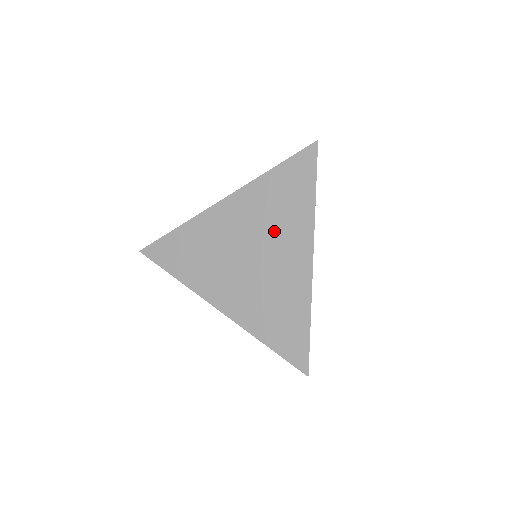
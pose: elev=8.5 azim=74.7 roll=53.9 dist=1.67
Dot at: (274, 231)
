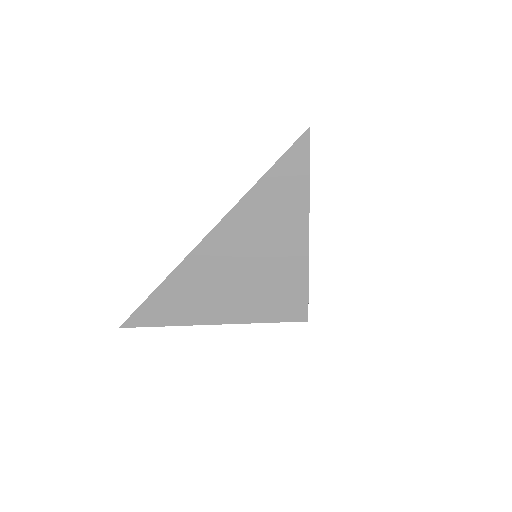
Dot at: occluded
